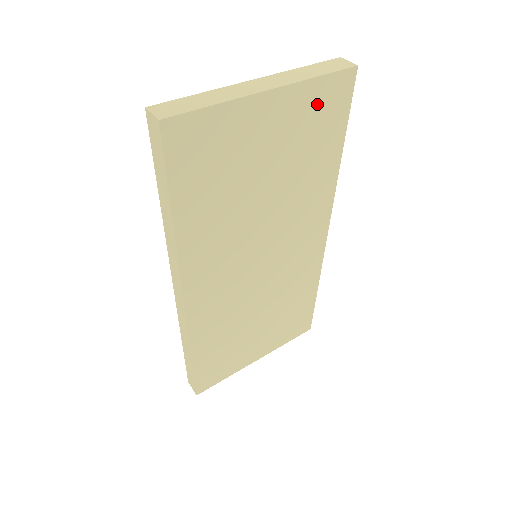
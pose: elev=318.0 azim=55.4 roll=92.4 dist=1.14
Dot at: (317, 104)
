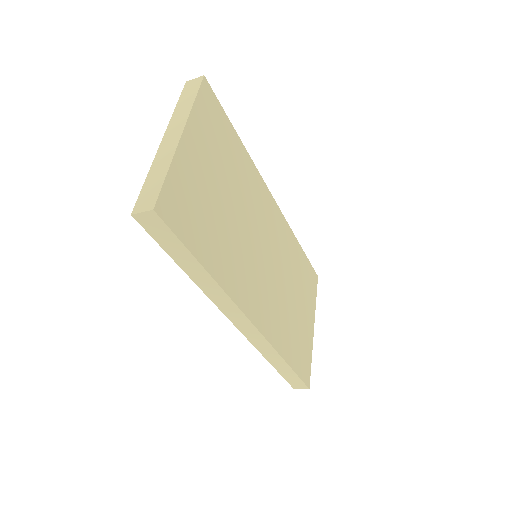
Dot at: (207, 120)
